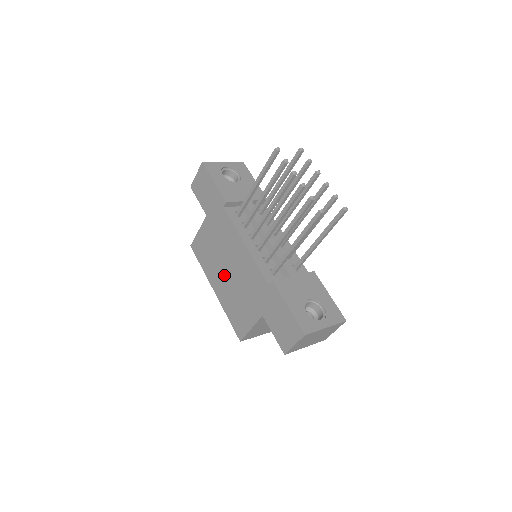
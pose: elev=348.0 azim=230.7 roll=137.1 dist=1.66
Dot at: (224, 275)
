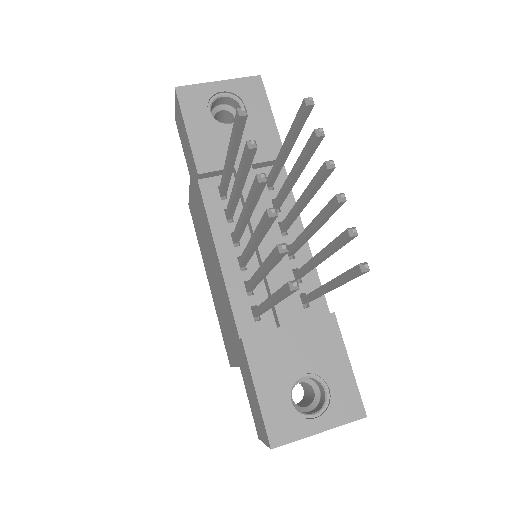
Dot at: (211, 274)
